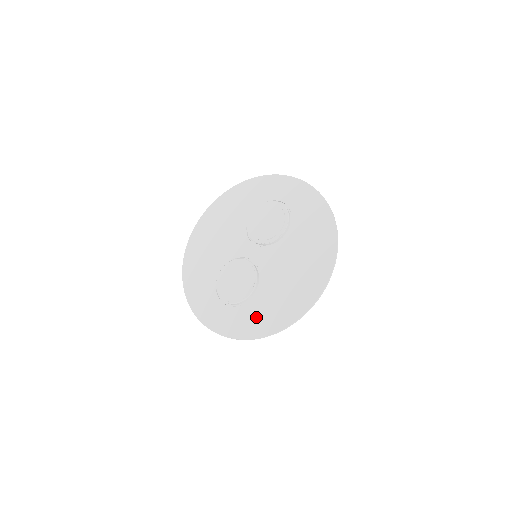
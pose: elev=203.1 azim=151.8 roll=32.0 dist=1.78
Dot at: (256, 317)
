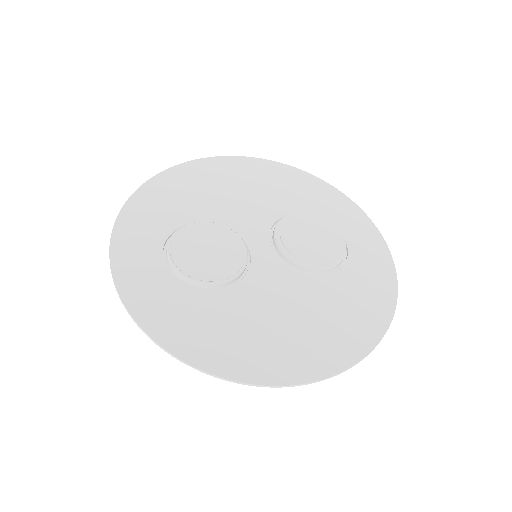
Dot at: (184, 316)
